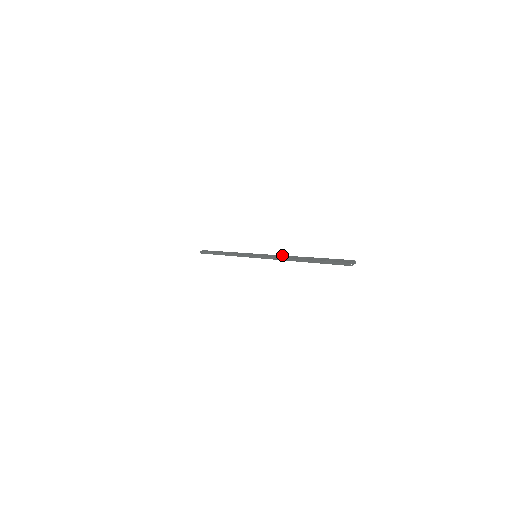
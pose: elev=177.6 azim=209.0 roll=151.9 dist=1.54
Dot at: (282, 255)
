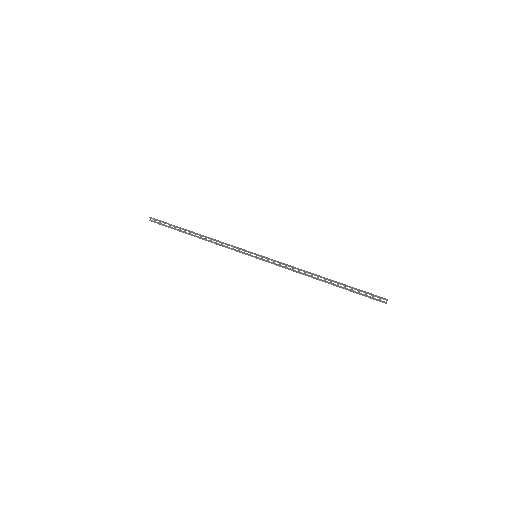
Dot at: occluded
